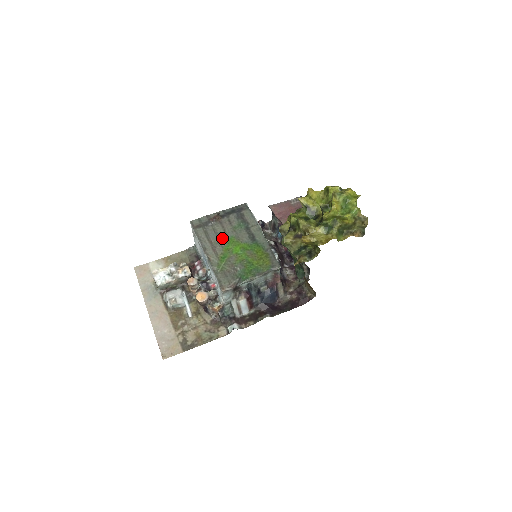
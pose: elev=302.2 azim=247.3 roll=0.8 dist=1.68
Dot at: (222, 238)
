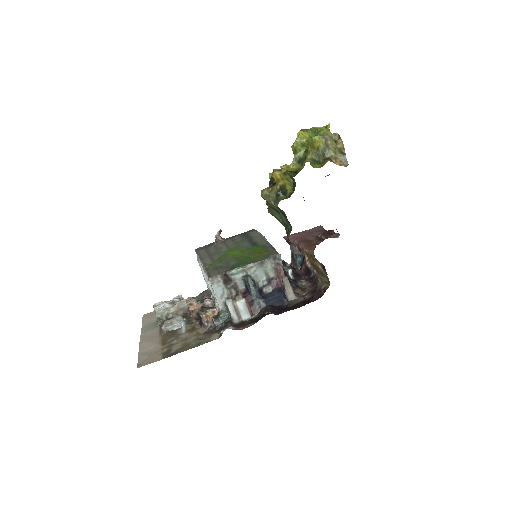
Dot at: (222, 250)
